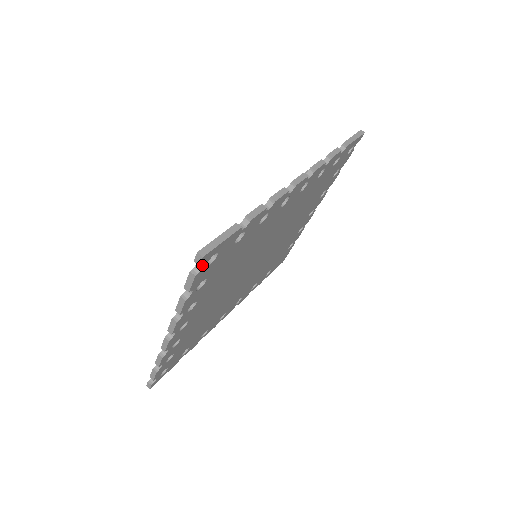
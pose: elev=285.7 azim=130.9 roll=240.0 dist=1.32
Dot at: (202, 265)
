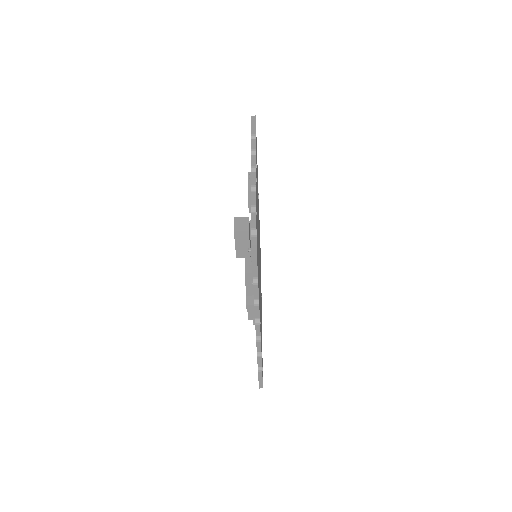
Dot at: occluded
